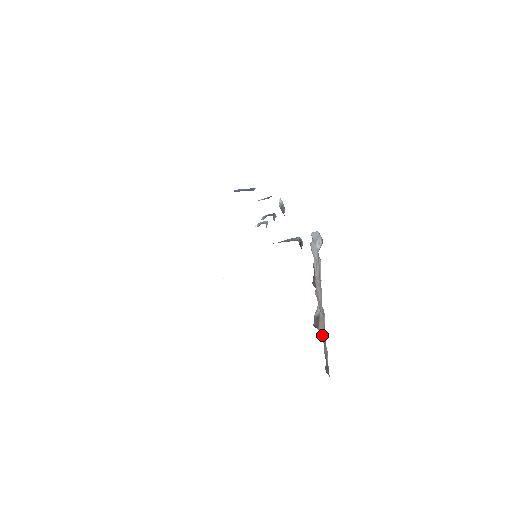
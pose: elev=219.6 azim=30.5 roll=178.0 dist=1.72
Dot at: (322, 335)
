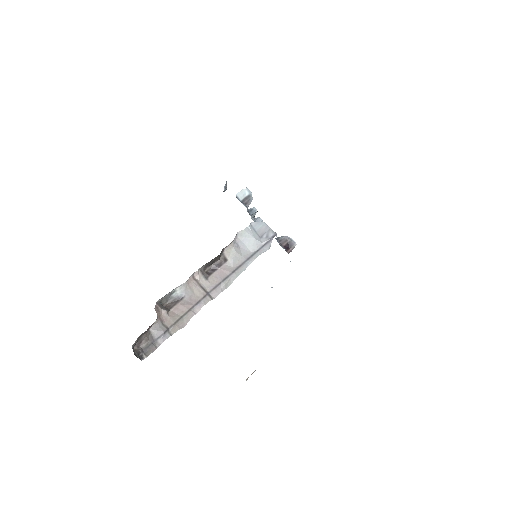
Dot at: (169, 317)
